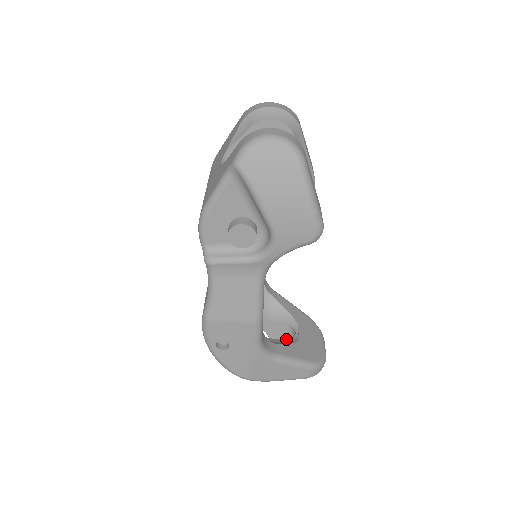
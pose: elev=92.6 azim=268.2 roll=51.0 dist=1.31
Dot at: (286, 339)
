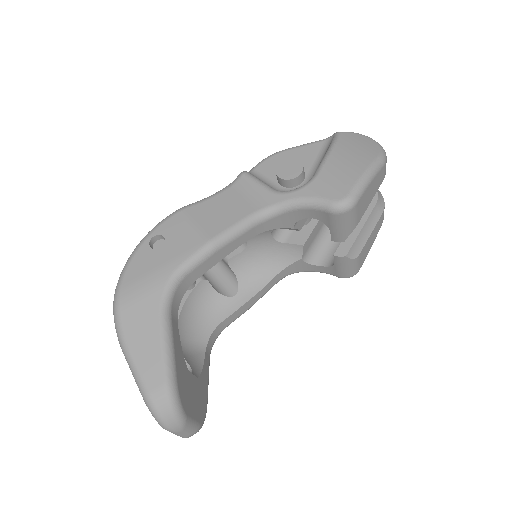
Dot at: occluded
